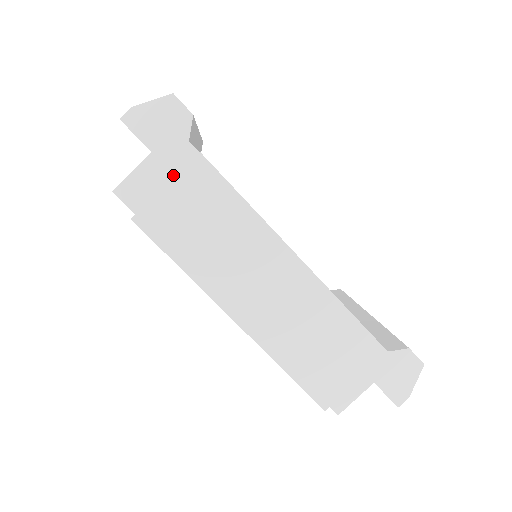
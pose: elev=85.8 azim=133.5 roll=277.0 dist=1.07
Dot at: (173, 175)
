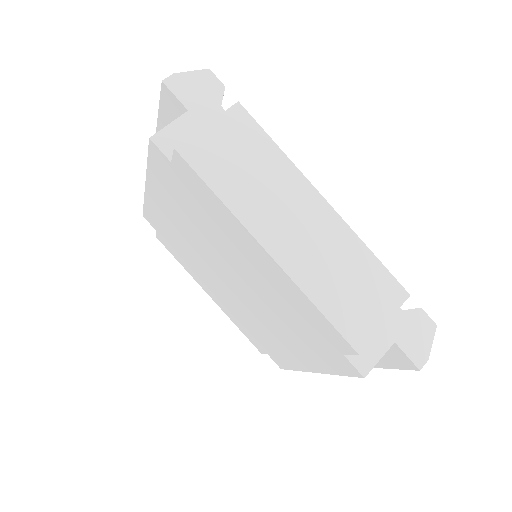
Dot at: occluded
